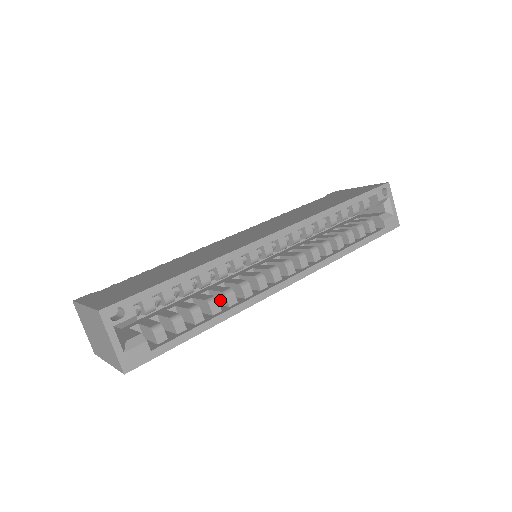
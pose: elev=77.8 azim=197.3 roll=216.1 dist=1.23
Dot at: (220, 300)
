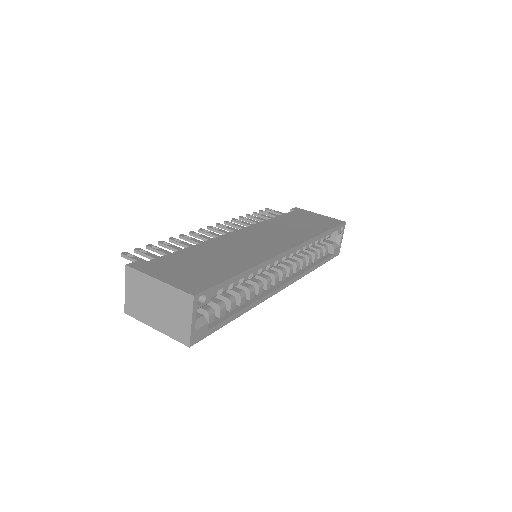
Dot at: occluded
